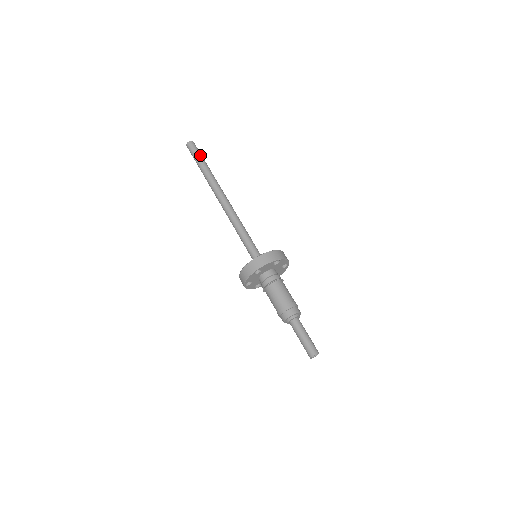
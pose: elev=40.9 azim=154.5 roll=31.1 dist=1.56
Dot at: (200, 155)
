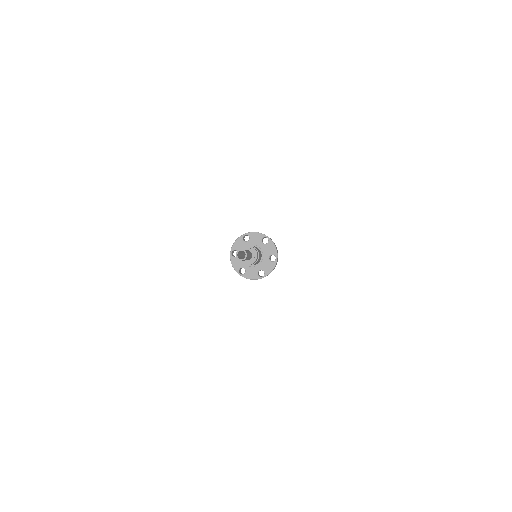
Dot at: occluded
